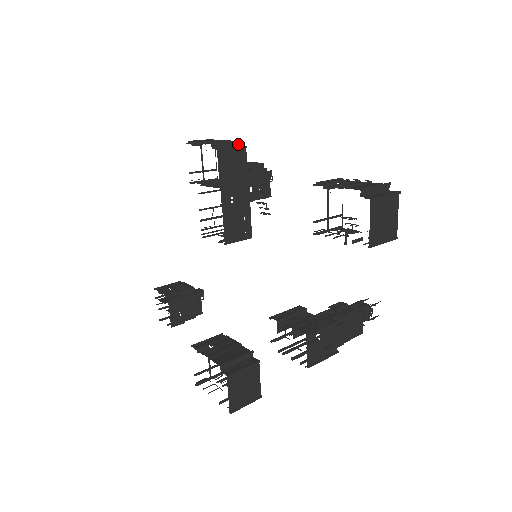
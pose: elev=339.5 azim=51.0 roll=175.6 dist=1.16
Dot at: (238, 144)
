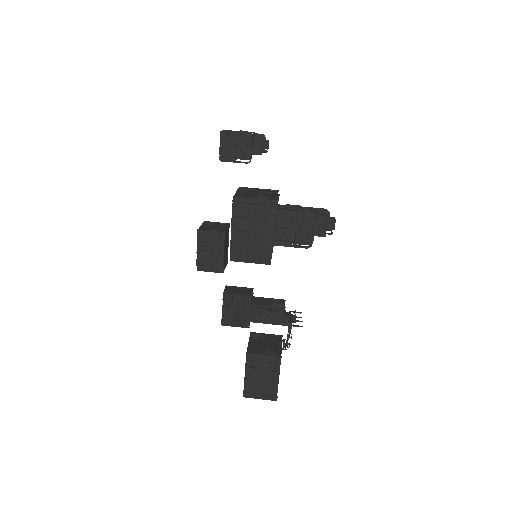
Dot at: (268, 255)
